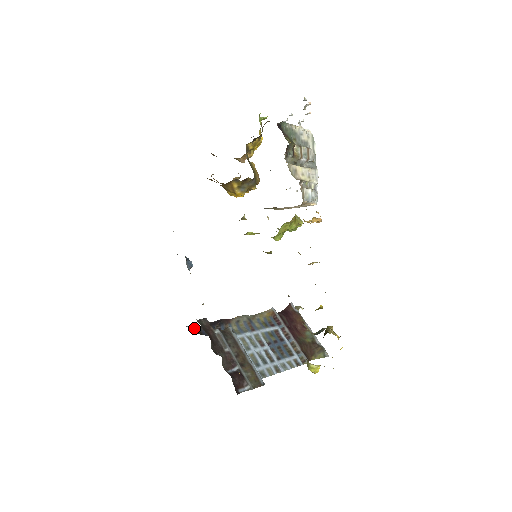
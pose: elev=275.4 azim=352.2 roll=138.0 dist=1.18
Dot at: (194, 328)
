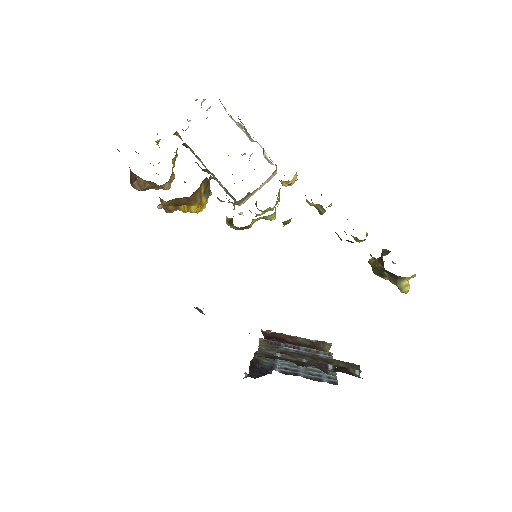
Dot at: occluded
